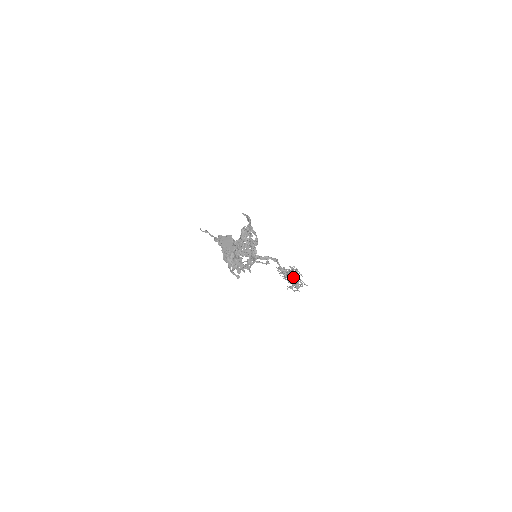
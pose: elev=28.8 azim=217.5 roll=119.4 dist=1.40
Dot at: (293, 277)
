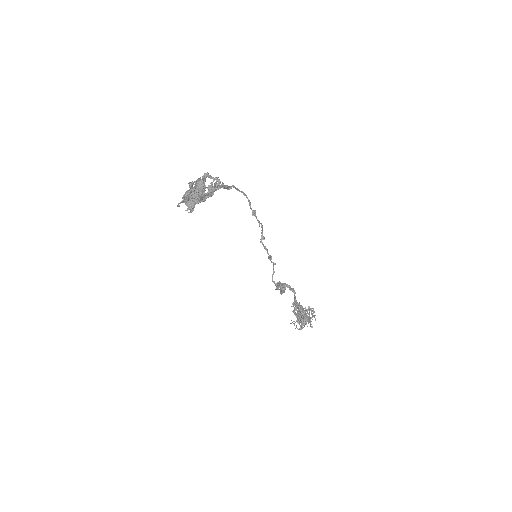
Dot at: occluded
